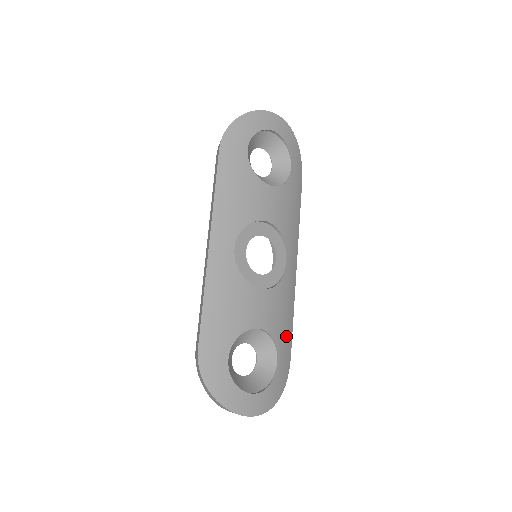
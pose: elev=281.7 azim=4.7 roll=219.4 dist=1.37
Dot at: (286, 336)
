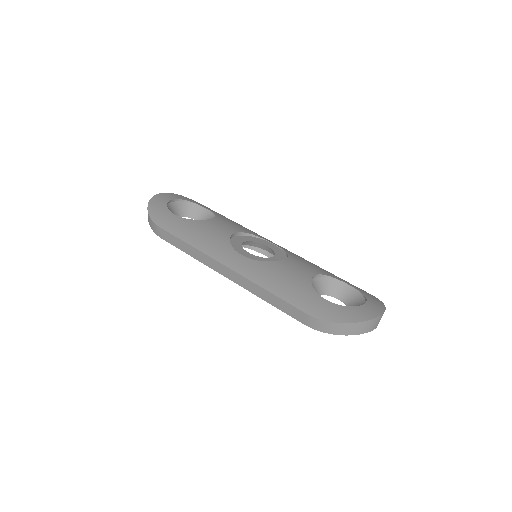
Dot at: occluded
